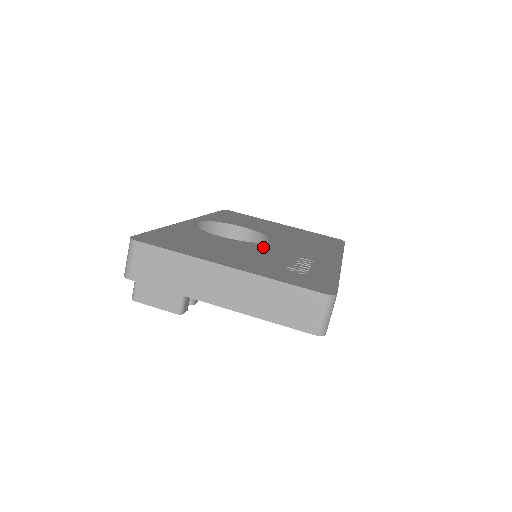
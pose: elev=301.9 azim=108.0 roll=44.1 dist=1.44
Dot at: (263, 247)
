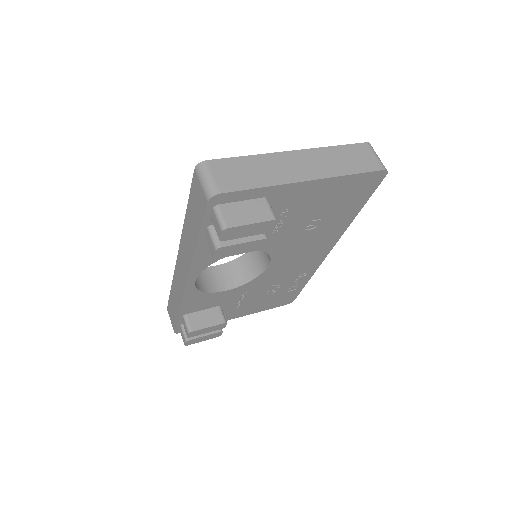
Dot at: occluded
